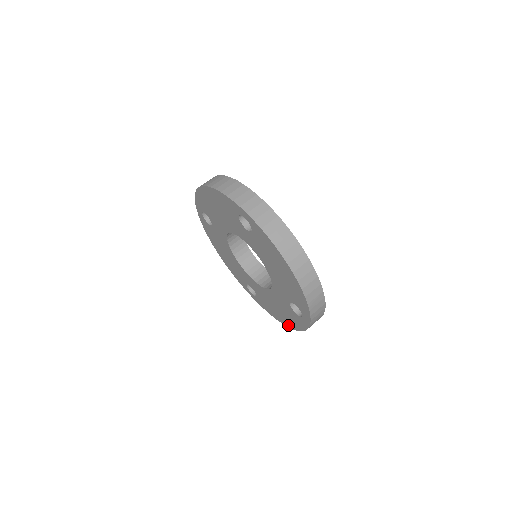
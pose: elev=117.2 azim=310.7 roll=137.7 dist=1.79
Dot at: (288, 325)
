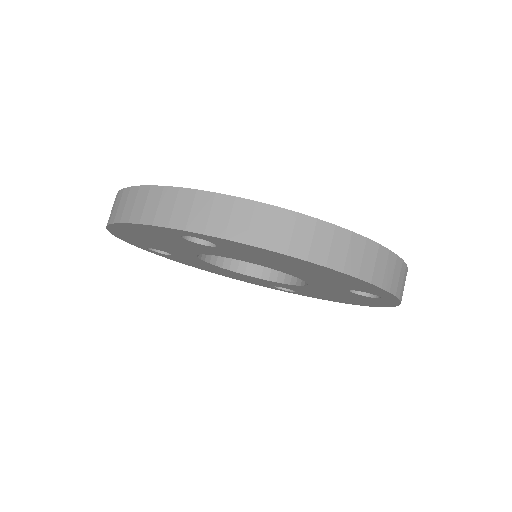
Dot at: (364, 305)
